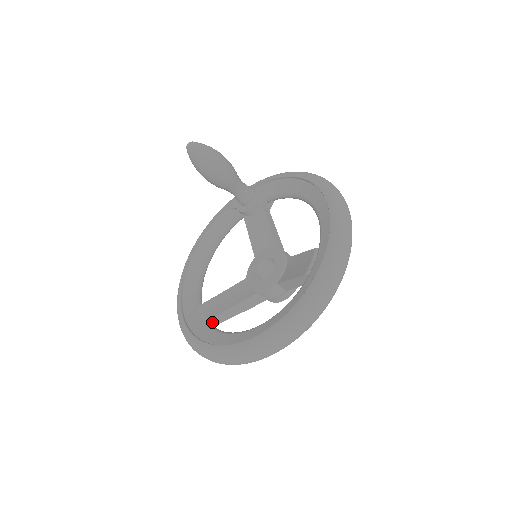
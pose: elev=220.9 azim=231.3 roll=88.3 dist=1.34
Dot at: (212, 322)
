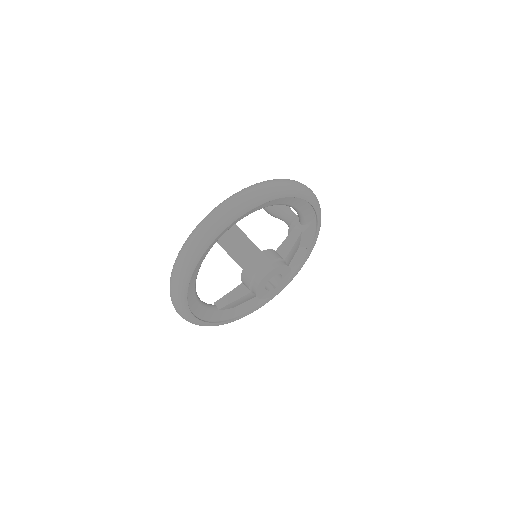
Dot at: (217, 305)
